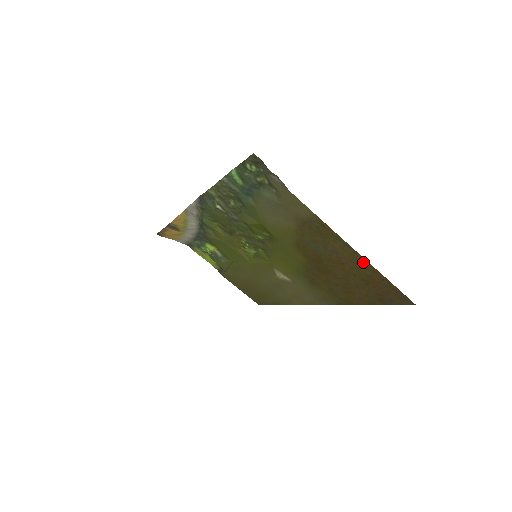
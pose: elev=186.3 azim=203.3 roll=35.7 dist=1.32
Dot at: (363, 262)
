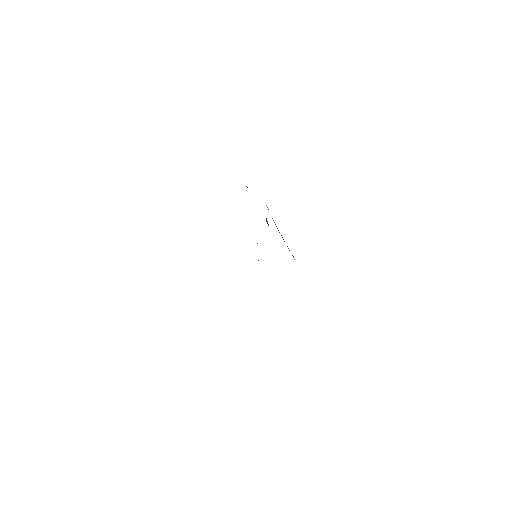
Dot at: occluded
